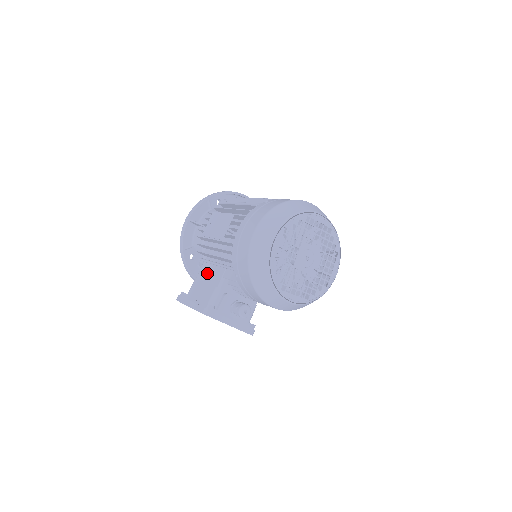
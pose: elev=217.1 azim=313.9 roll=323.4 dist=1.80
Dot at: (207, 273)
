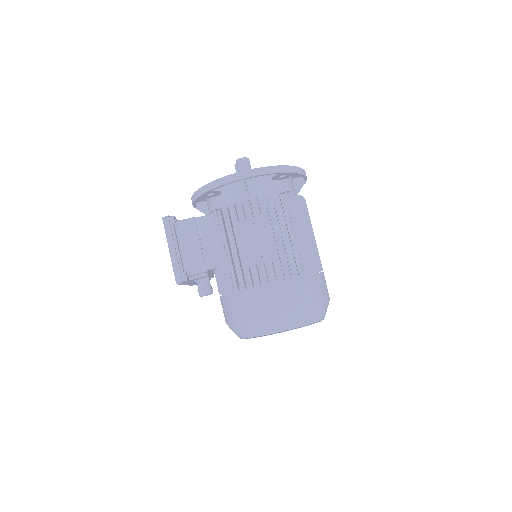
Dot at: (209, 235)
